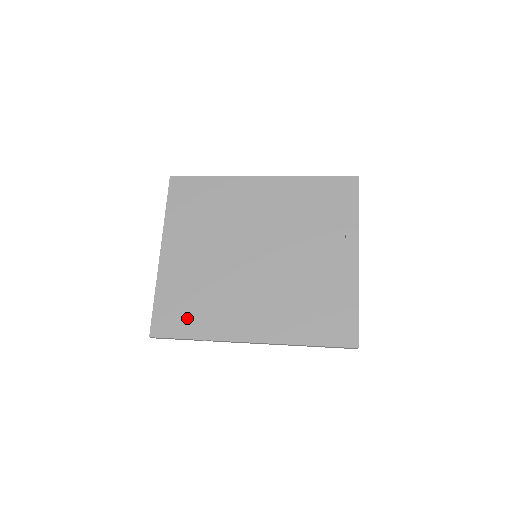
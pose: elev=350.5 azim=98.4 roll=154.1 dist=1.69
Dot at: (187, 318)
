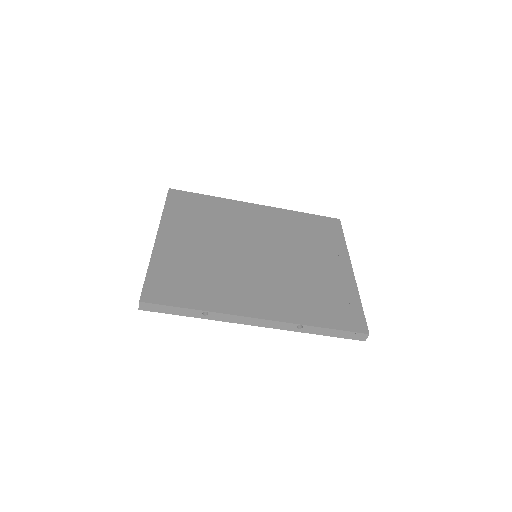
Dot at: (186, 290)
